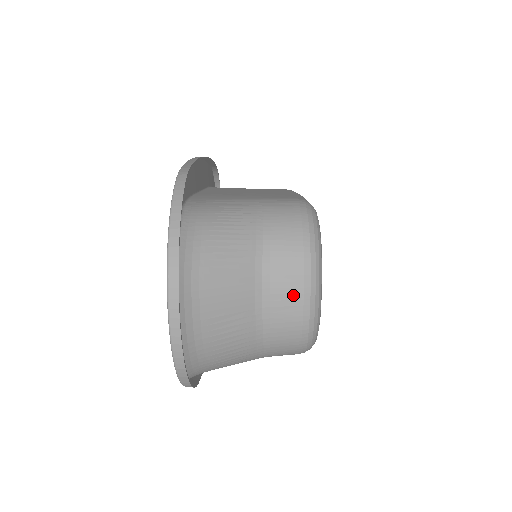
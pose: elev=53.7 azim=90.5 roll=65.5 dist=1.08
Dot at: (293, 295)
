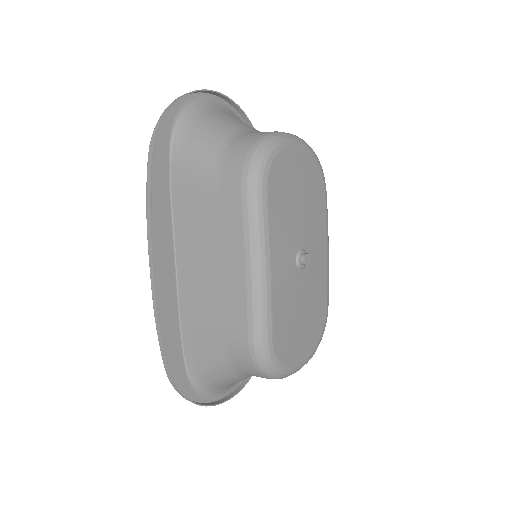
Dot at: occluded
